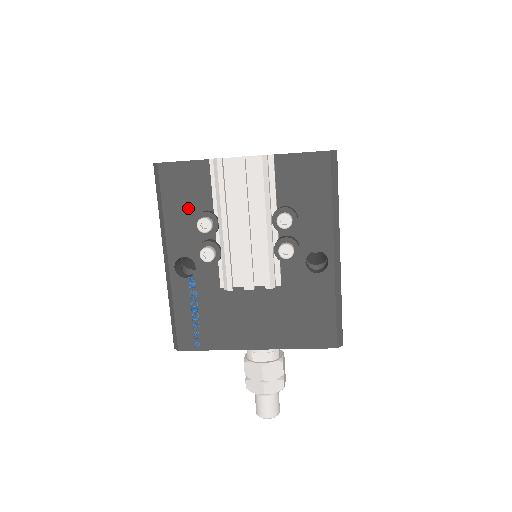
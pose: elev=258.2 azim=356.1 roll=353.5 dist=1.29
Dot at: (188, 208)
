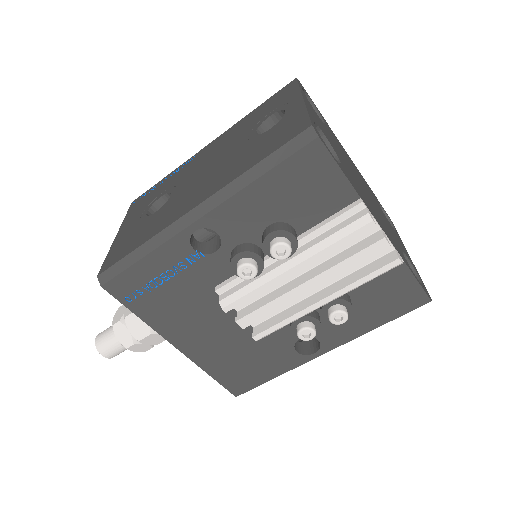
Dot at: (282, 206)
